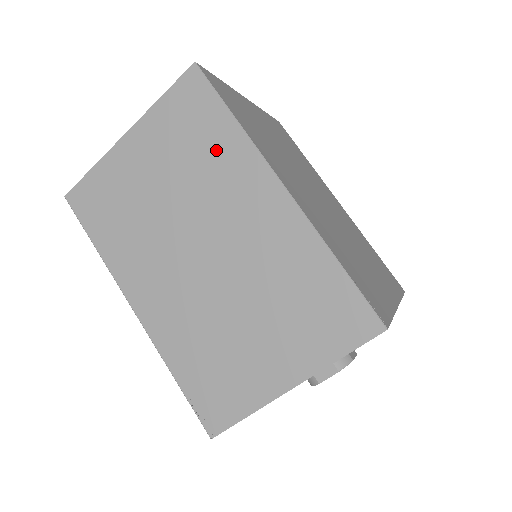
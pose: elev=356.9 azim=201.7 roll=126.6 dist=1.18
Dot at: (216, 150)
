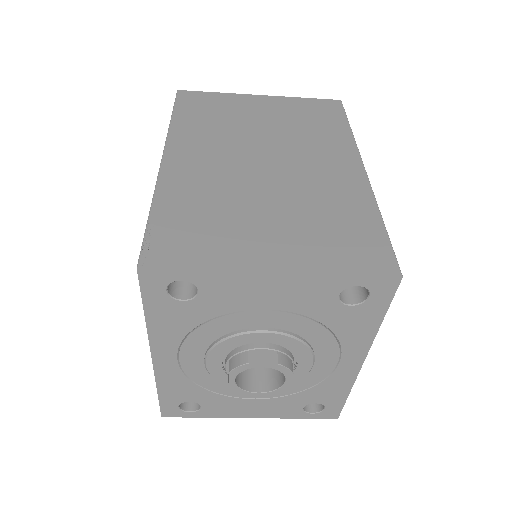
Dot at: (324, 131)
